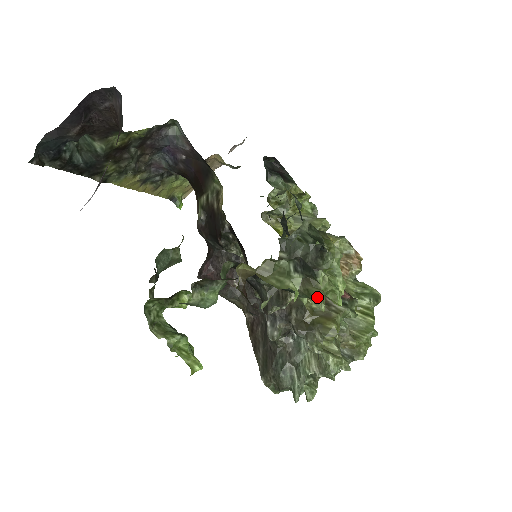
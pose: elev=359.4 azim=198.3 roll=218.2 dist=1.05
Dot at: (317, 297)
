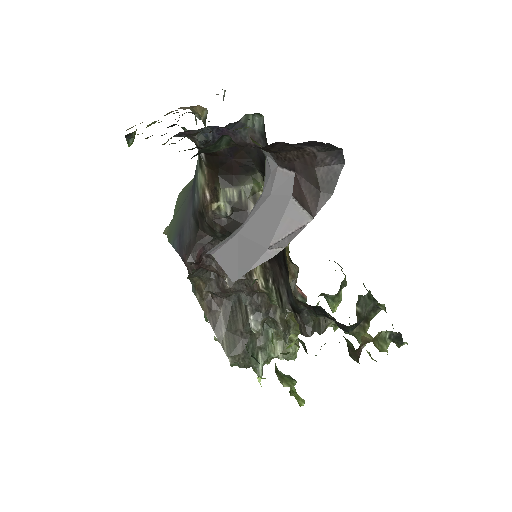
Dot at: occluded
